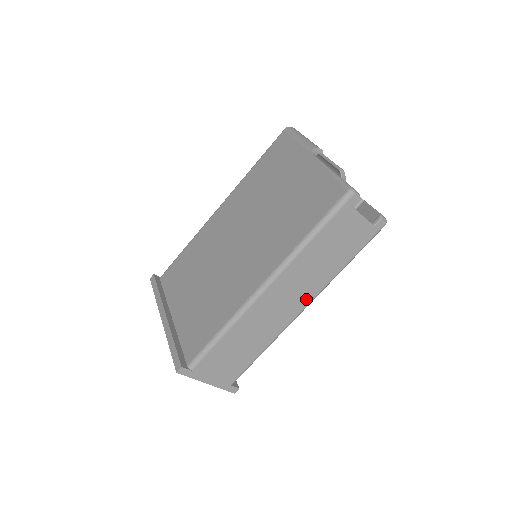
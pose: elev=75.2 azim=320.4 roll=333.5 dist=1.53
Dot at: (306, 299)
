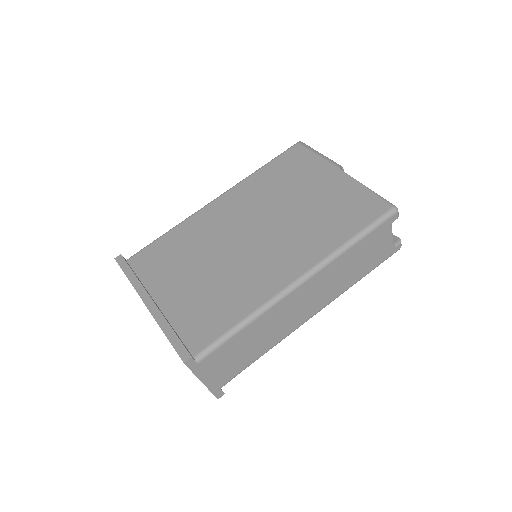
Dot at: (321, 305)
